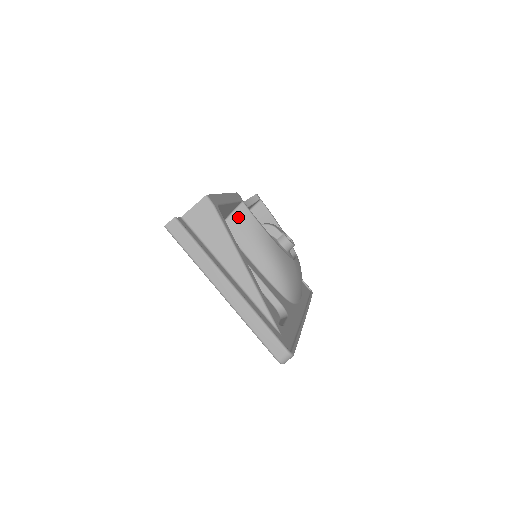
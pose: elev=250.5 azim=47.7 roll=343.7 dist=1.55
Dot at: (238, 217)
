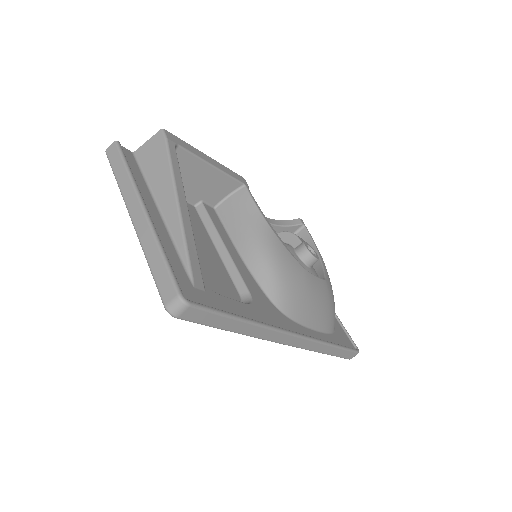
Dot at: (235, 200)
